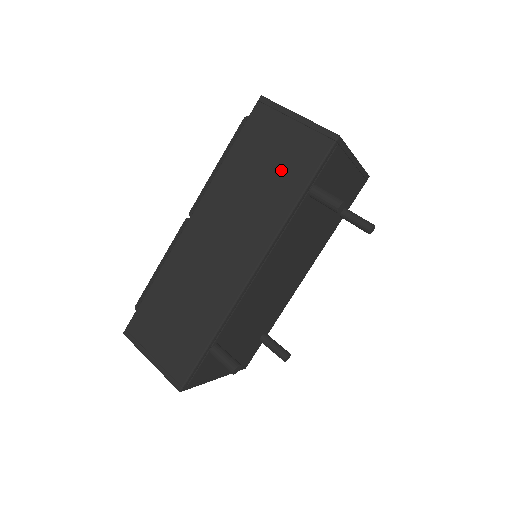
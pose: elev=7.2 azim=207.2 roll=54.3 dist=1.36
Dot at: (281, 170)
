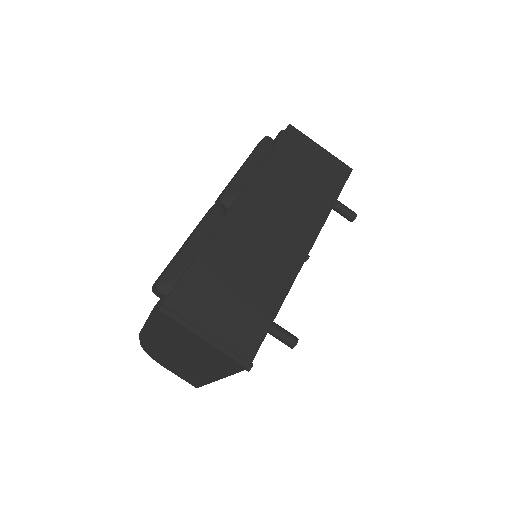
Dot at: (317, 180)
